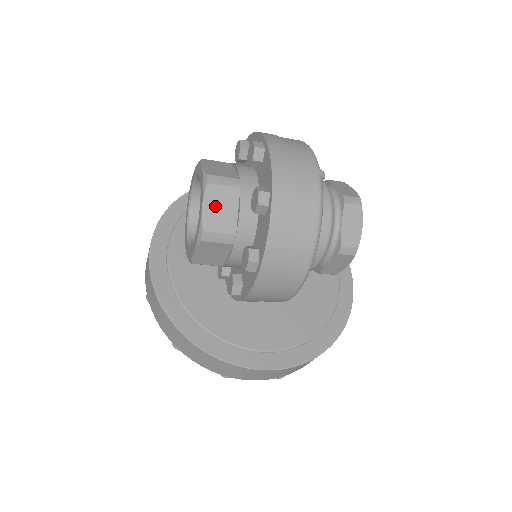
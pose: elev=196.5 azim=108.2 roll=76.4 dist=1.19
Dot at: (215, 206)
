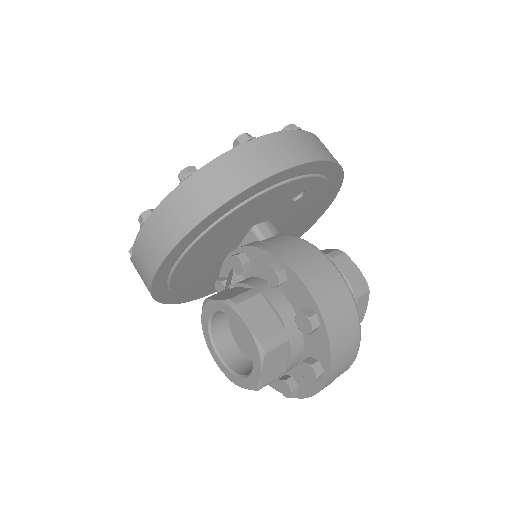
Dot at: occluded
